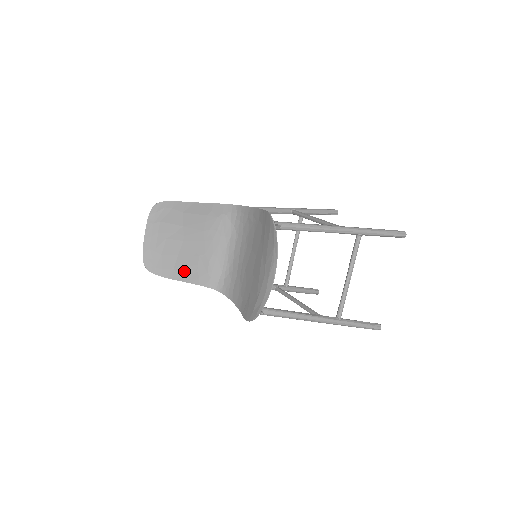
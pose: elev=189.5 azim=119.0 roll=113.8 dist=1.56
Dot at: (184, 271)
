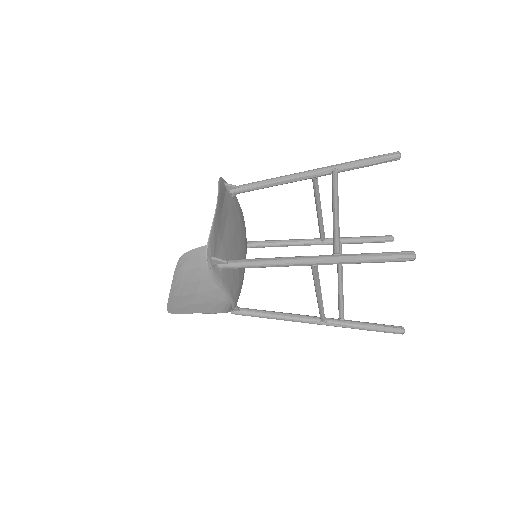
Dot at: (200, 305)
